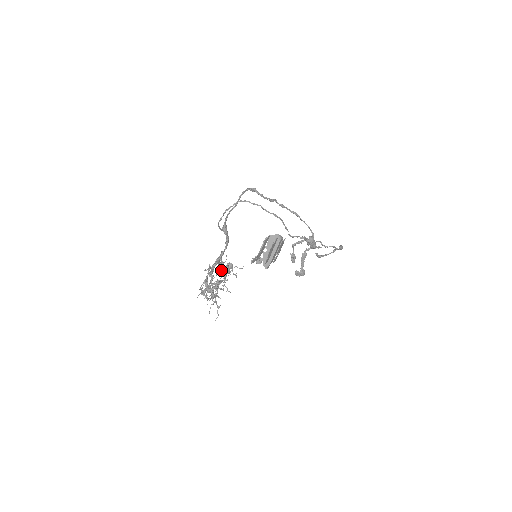
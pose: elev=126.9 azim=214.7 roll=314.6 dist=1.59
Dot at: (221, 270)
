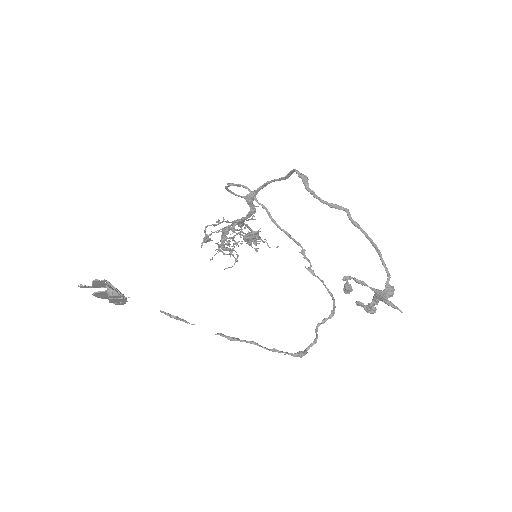
Dot at: (230, 234)
